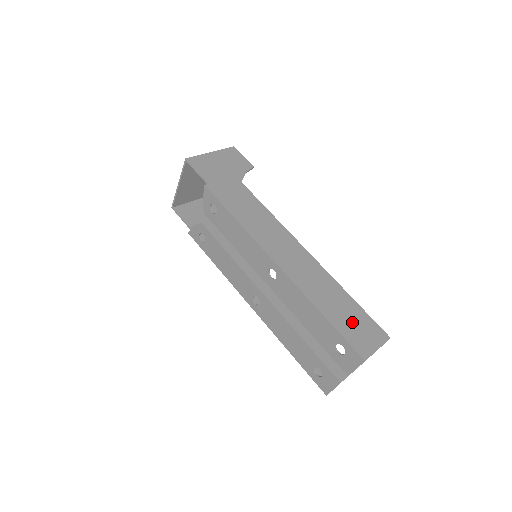
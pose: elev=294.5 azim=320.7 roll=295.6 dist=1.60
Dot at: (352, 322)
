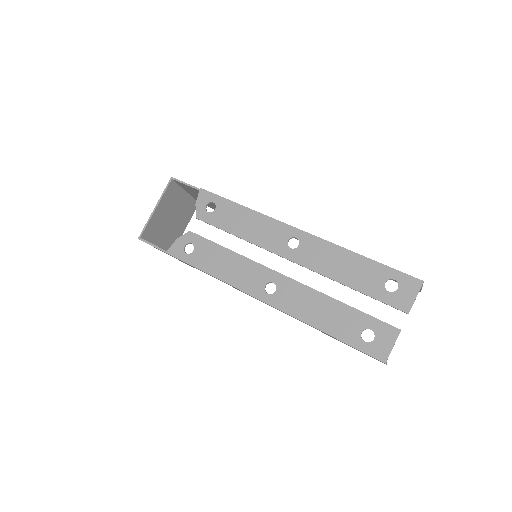
Dot at: occluded
